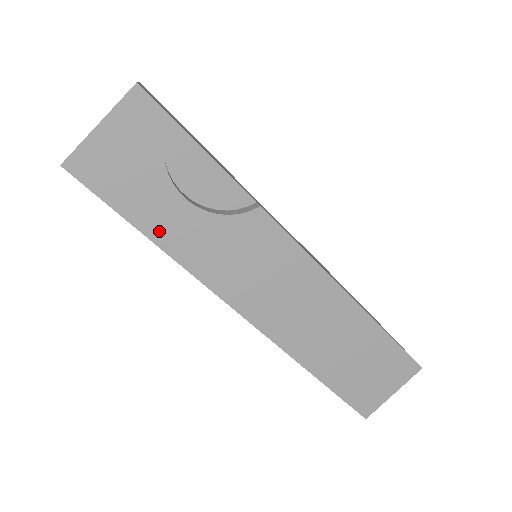
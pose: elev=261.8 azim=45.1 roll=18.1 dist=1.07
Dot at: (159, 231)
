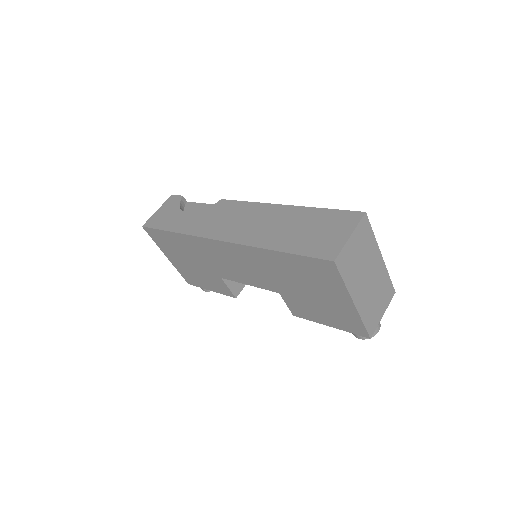
Dot at: (176, 227)
